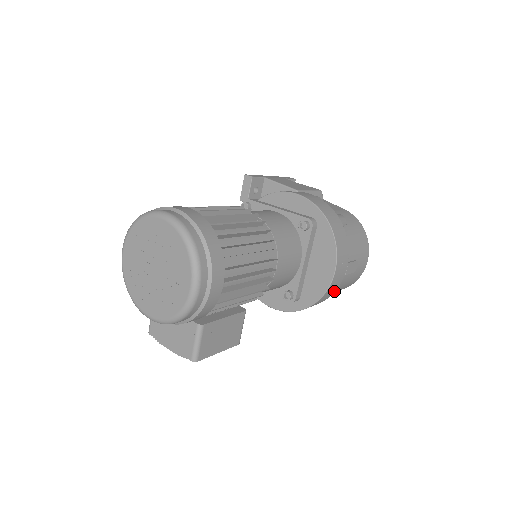
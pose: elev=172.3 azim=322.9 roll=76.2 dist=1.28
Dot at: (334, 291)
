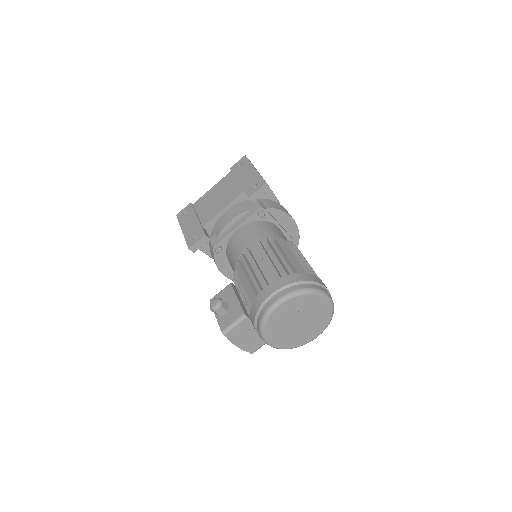
Dot at: occluded
